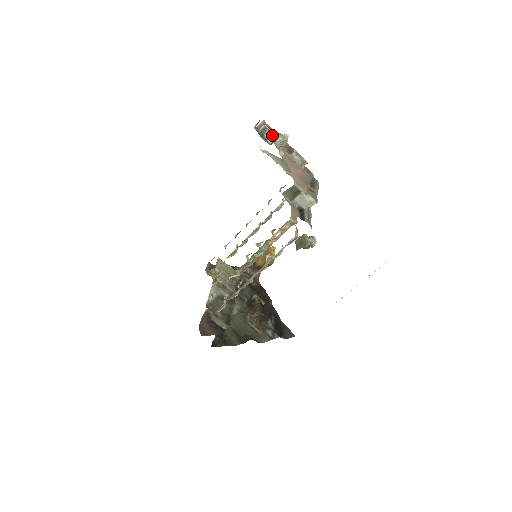
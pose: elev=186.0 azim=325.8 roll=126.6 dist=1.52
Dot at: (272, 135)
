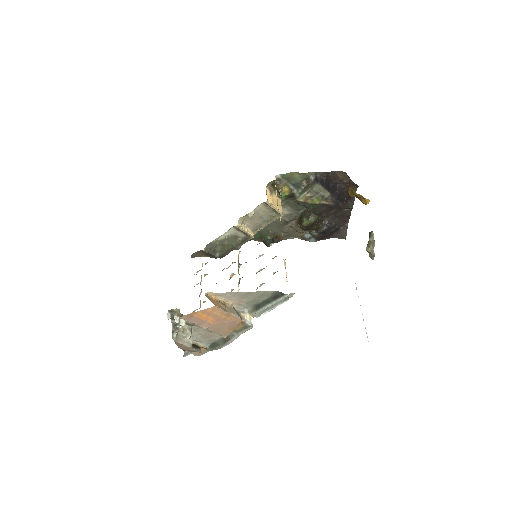
Dot at: occluded
